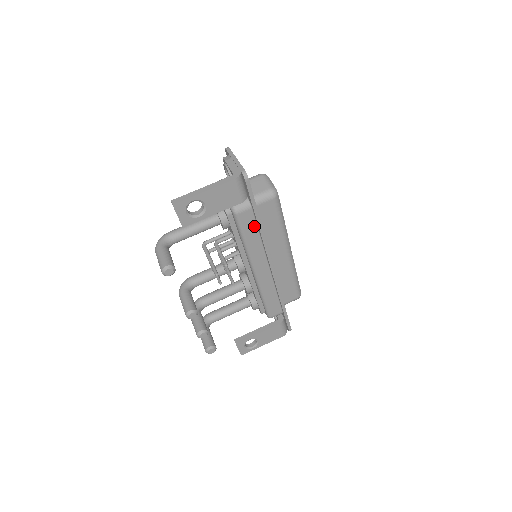
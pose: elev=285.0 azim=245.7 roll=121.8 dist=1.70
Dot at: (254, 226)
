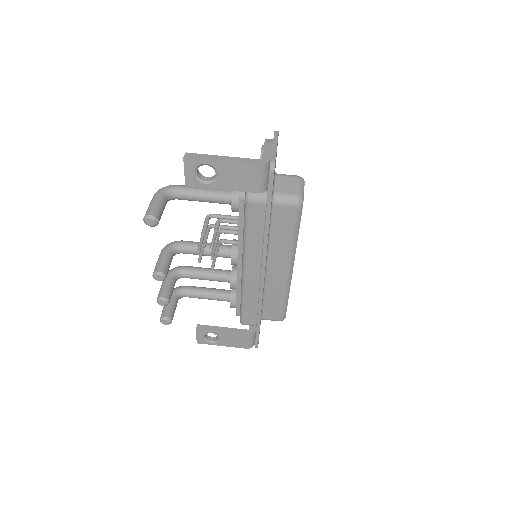
Dot at: (261, 224)
